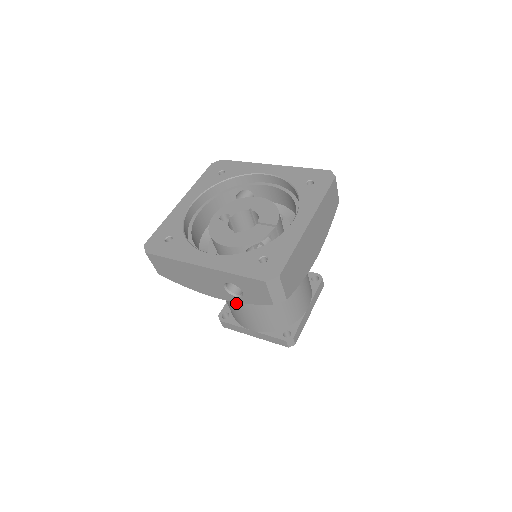
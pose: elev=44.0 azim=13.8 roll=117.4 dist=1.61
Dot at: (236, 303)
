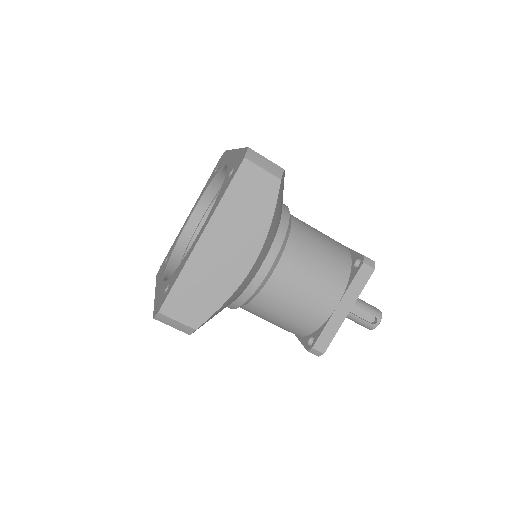
Dot at: occluded
